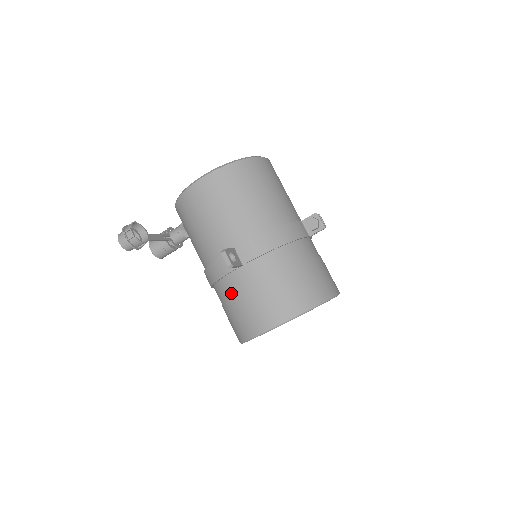
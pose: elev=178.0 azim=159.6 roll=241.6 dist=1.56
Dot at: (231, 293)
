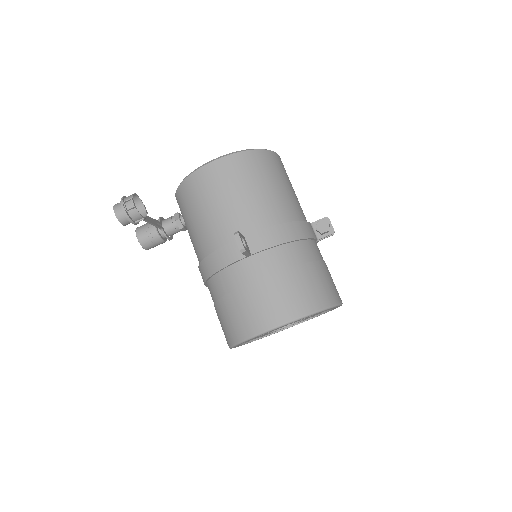
Dot at: (232, 286)
